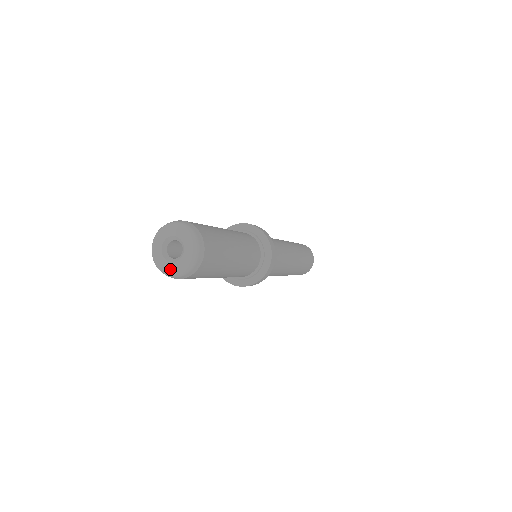
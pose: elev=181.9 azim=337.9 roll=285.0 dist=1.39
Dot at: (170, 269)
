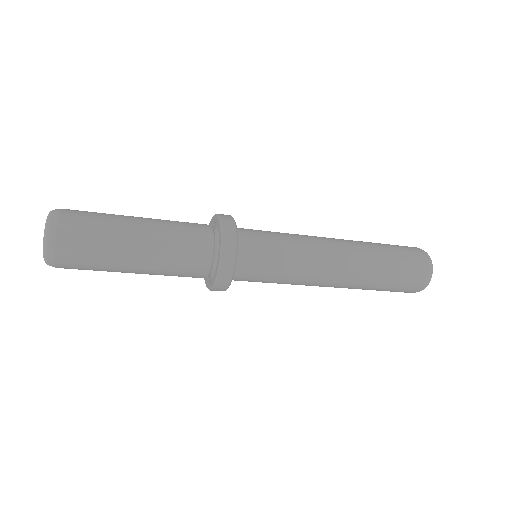
Dot at: (43, 246)
